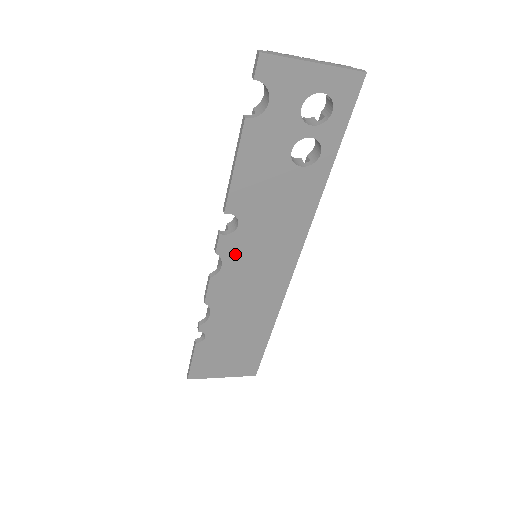
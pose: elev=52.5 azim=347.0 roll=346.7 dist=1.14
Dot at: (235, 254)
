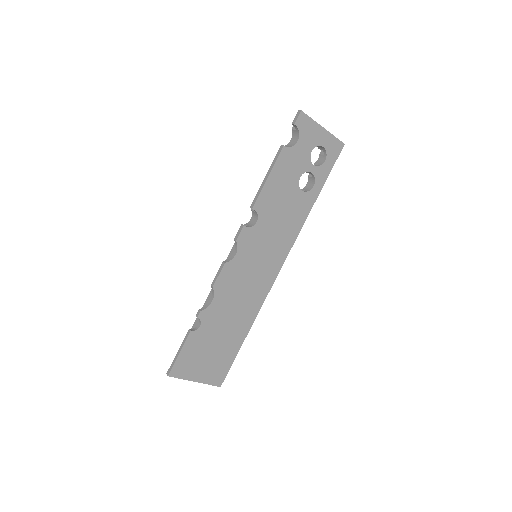
Dot at: (247, 246)
